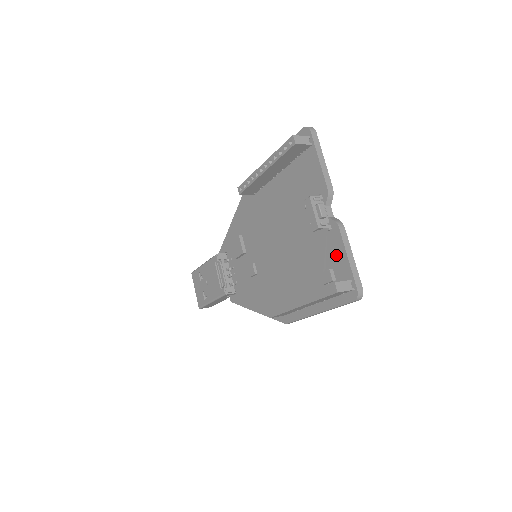
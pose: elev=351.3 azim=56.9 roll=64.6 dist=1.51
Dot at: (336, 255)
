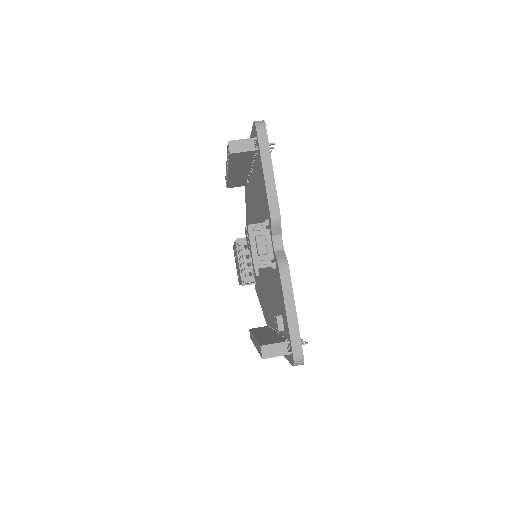
Dot at: (281, 302)
